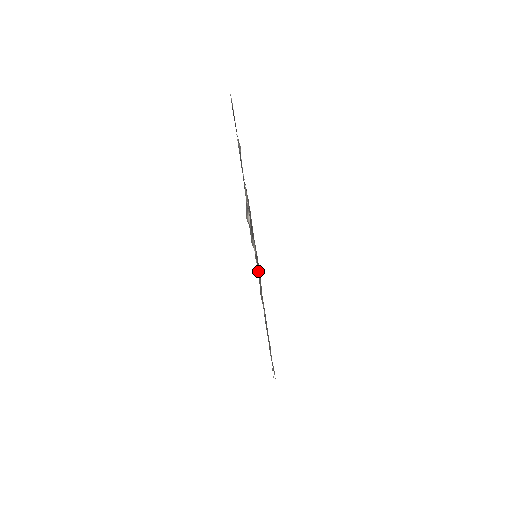
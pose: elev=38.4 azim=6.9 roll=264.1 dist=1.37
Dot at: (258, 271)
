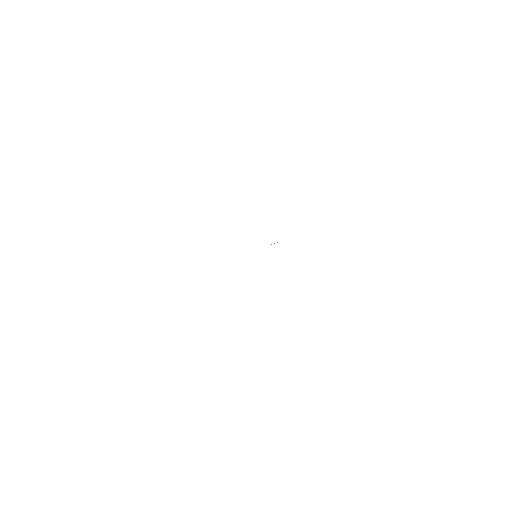
Dot at: occluded
